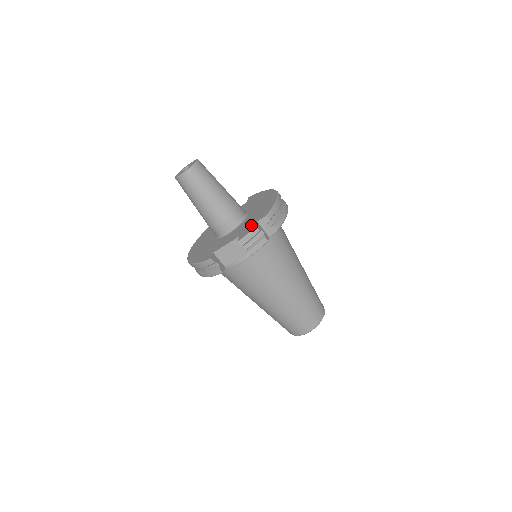
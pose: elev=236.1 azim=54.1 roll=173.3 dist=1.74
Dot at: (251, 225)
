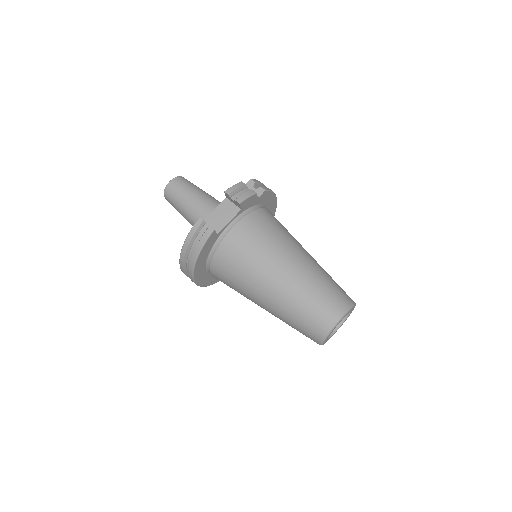
Dot at: occluded
